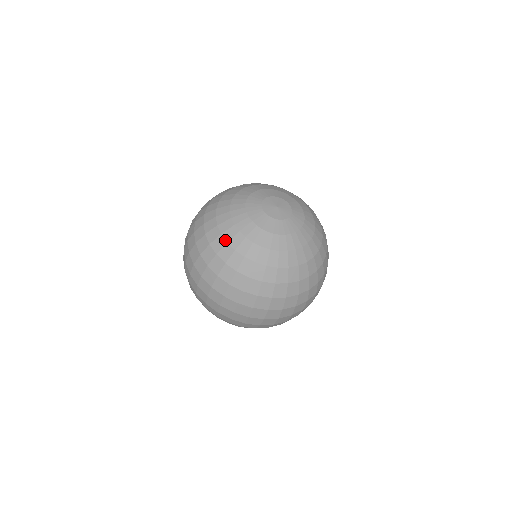
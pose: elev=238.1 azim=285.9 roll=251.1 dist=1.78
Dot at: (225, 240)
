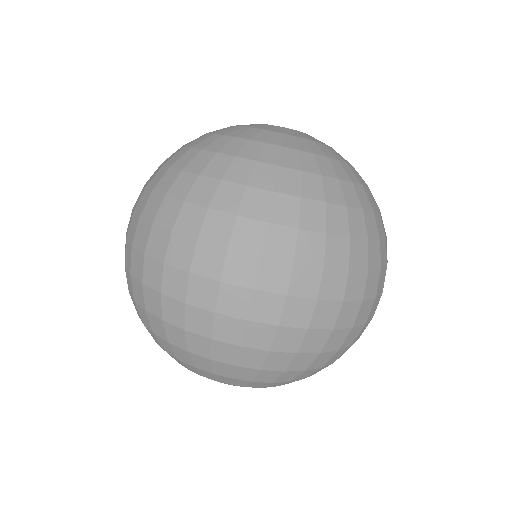
Dot at: (198, 149)
